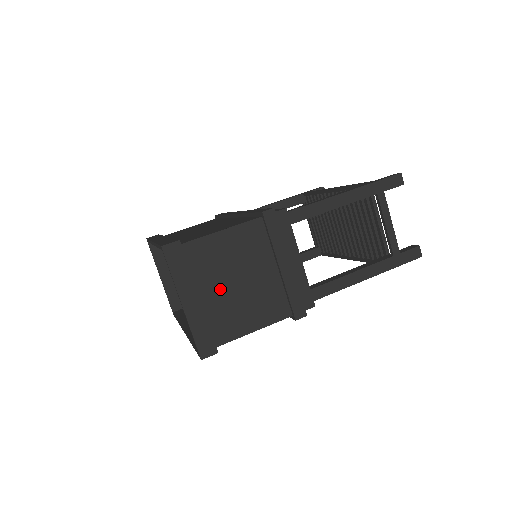
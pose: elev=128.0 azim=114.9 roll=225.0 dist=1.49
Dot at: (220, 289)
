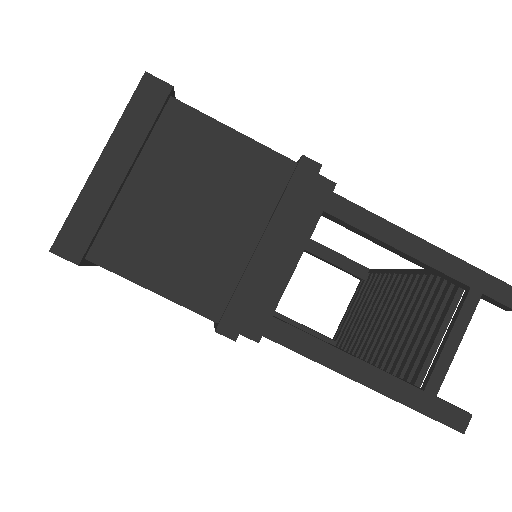
Dot at: (163, 194)
